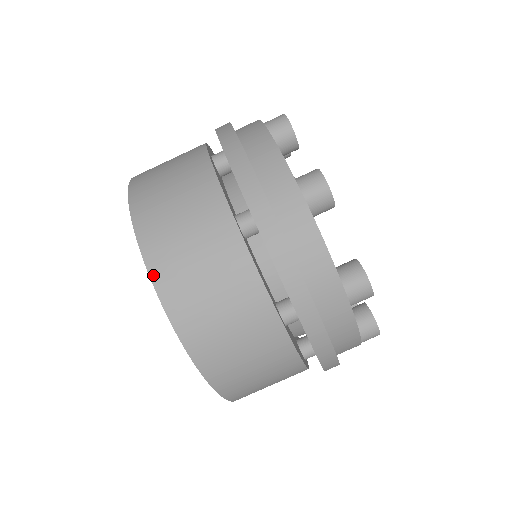
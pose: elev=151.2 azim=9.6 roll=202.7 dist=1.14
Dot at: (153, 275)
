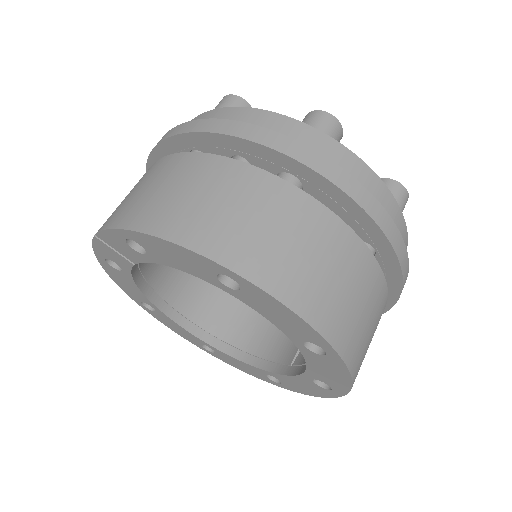
Dot at: (252, 278)
